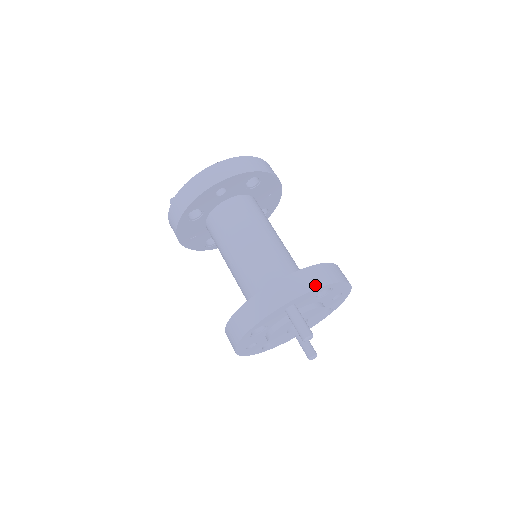
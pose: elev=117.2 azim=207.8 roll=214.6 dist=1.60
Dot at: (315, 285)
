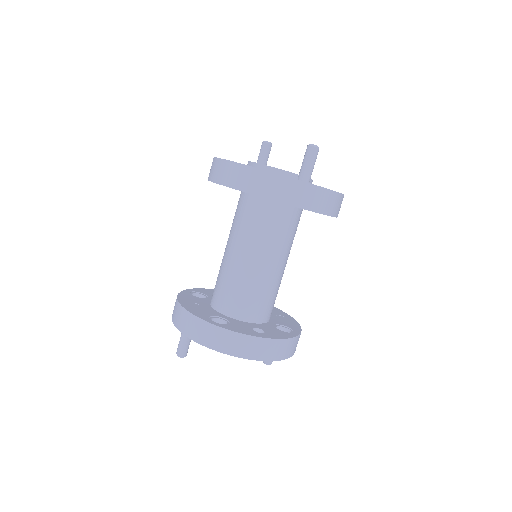
Dot at: (187, 333)
